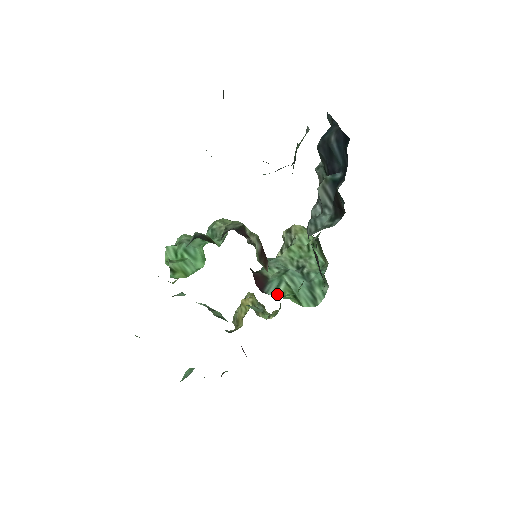
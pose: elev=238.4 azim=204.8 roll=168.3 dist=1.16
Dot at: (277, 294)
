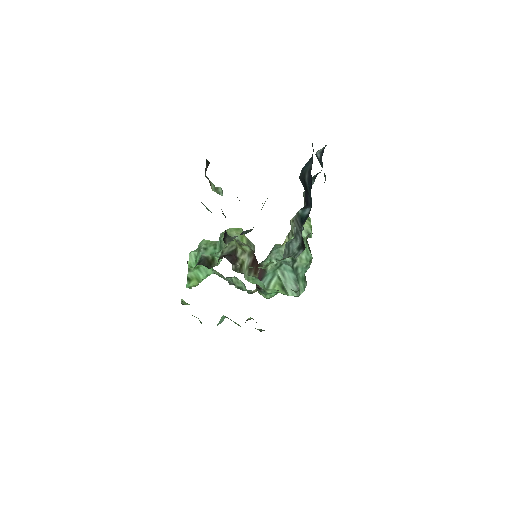
Dot at: (268, 287)
